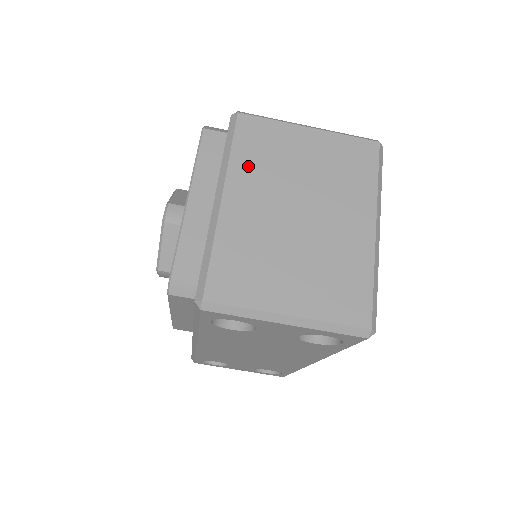
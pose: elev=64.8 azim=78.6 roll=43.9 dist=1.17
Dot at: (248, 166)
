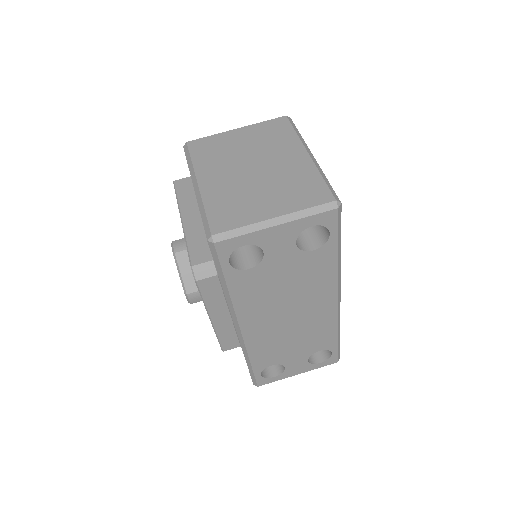
Dot at: (207, 162)
